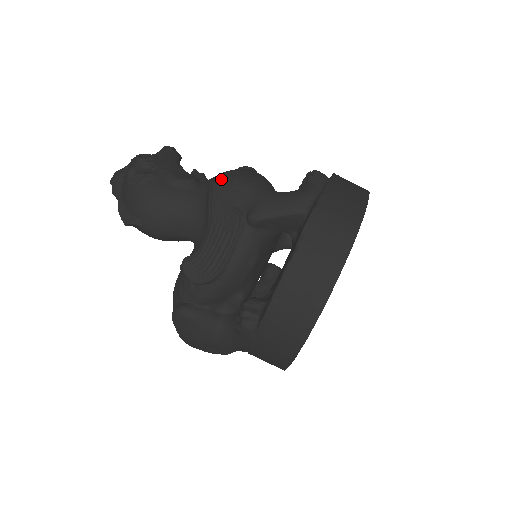
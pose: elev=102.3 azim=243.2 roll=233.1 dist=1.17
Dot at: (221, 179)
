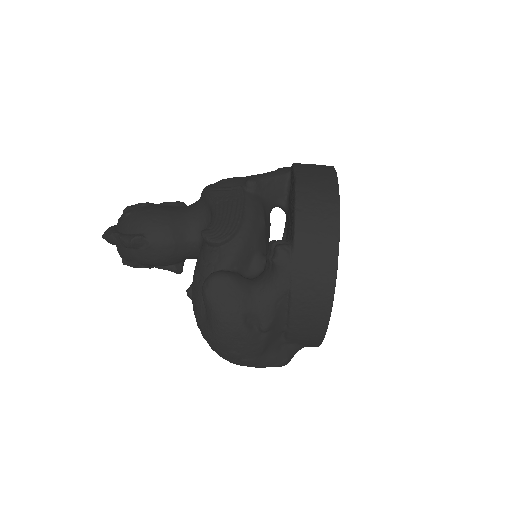
Dot at: (210, 185)
